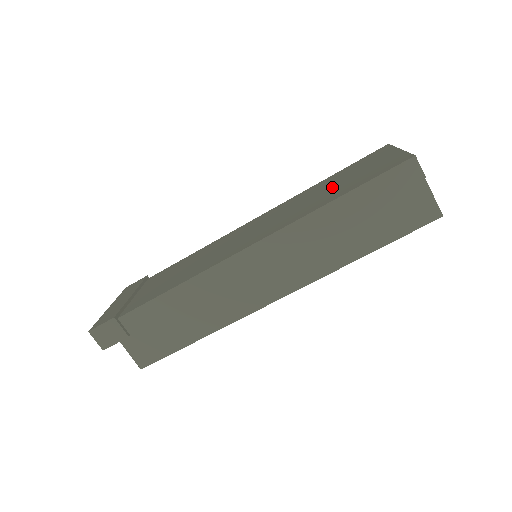
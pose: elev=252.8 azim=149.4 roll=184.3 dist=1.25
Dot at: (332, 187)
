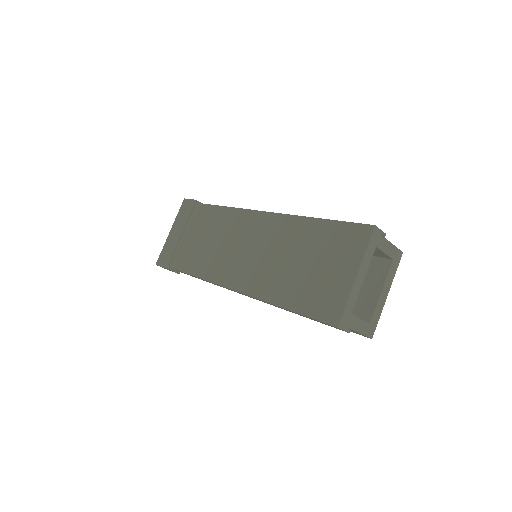
Dot at: (300, 266)
